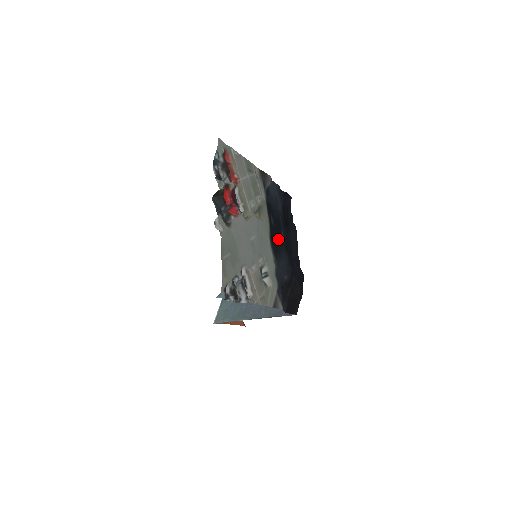
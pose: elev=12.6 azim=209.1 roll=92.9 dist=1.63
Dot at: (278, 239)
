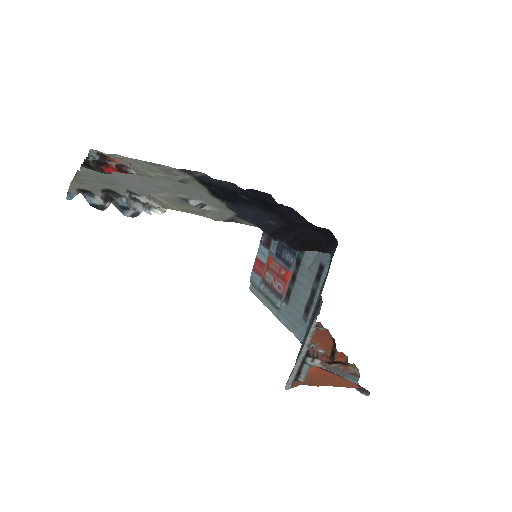
Dot at: (234, 198)
